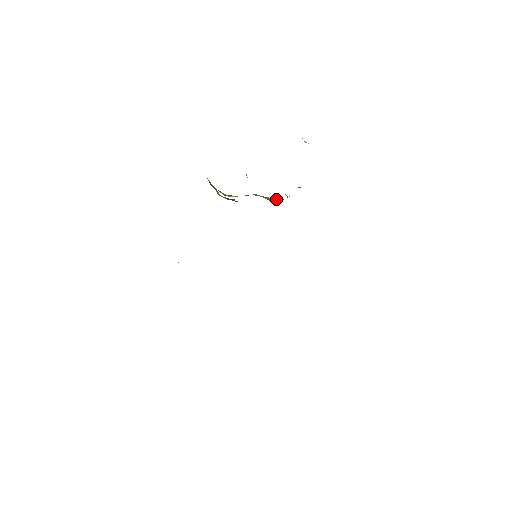
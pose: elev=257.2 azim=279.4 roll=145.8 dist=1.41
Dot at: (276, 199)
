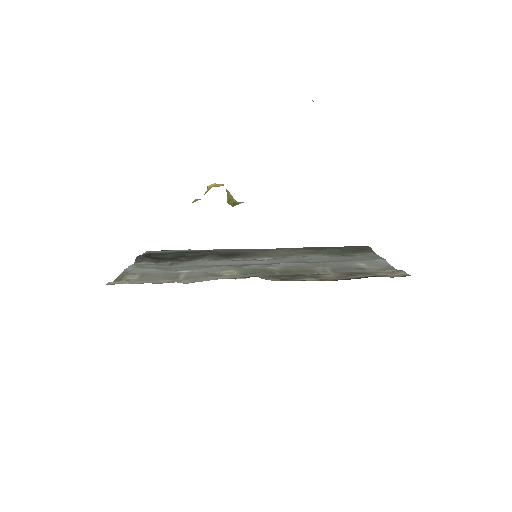
Dot at: occluded
